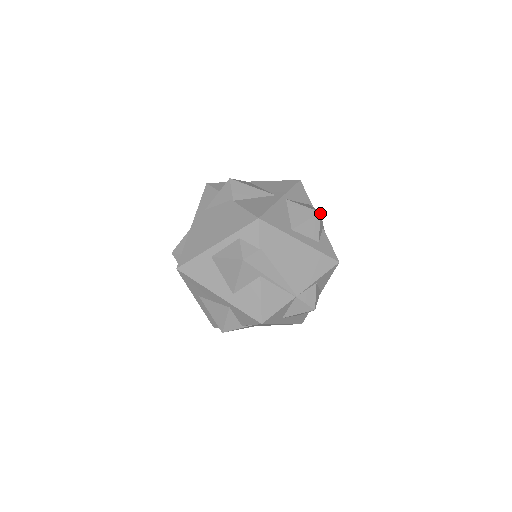
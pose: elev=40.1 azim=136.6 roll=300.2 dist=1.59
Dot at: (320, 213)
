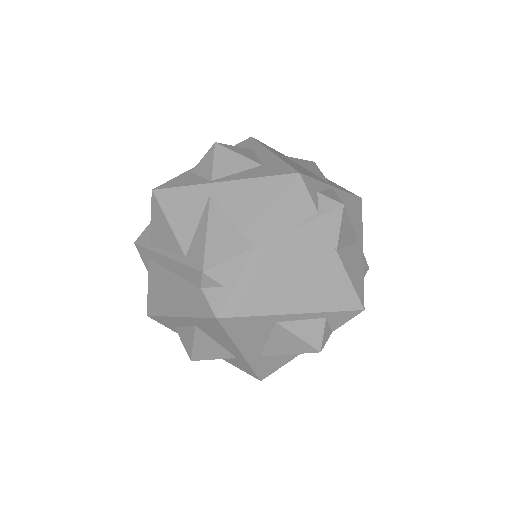
Dot at: (368, 269)
